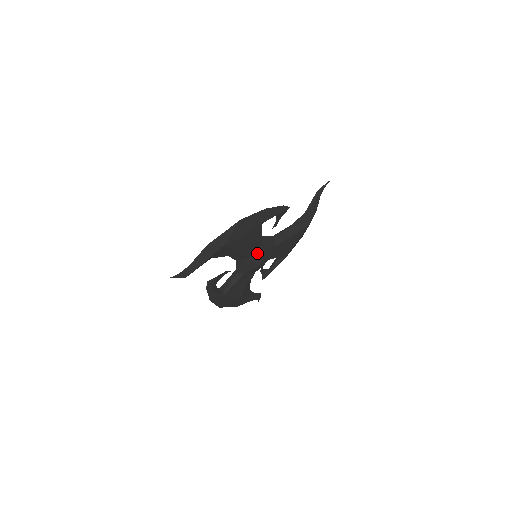
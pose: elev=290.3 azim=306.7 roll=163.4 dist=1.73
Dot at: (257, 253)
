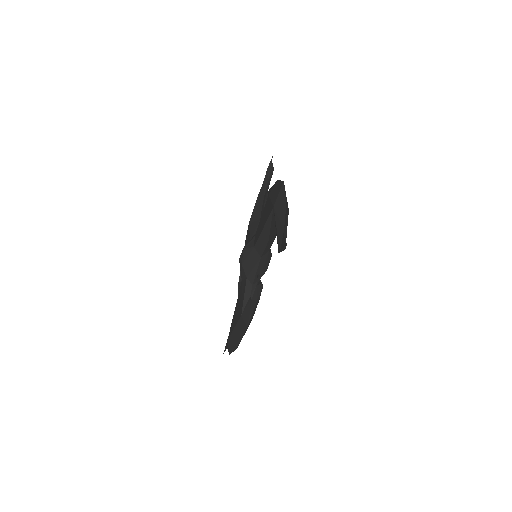
Dot at: occluded
